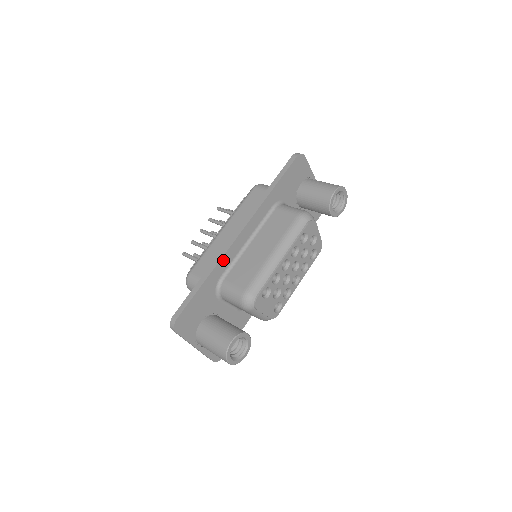
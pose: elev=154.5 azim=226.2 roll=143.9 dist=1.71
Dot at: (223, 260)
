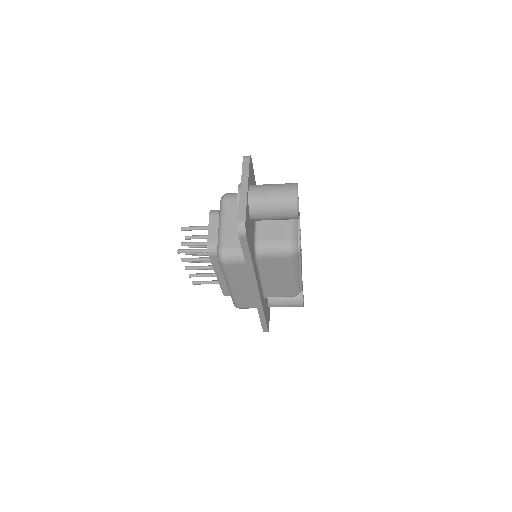
Dot at: occluded
